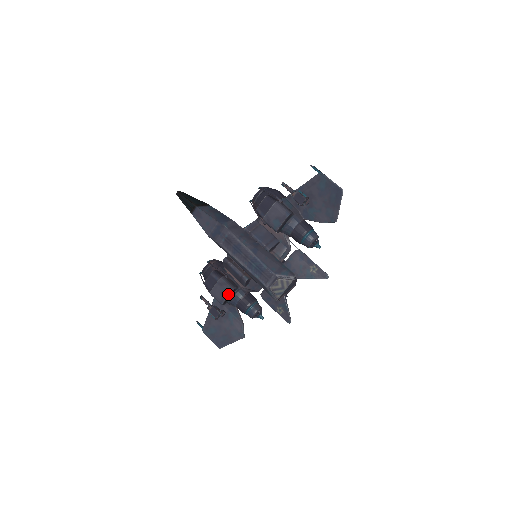
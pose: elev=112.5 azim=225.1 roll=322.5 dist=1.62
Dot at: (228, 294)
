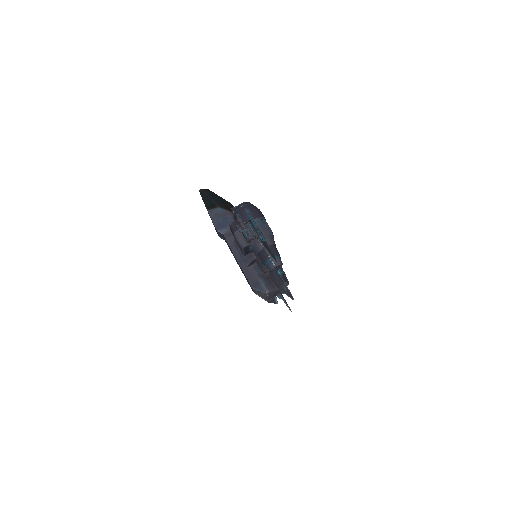
Dot at: occluded
